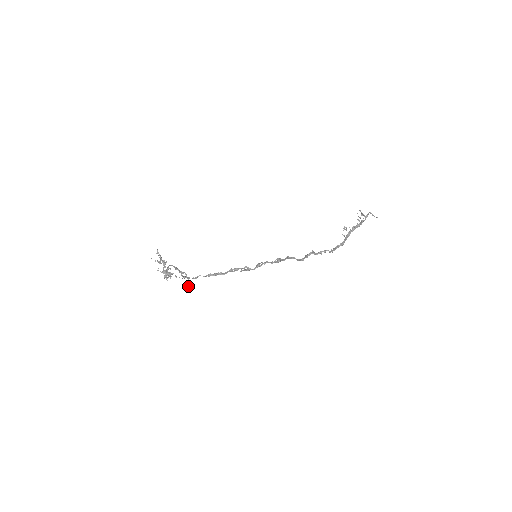
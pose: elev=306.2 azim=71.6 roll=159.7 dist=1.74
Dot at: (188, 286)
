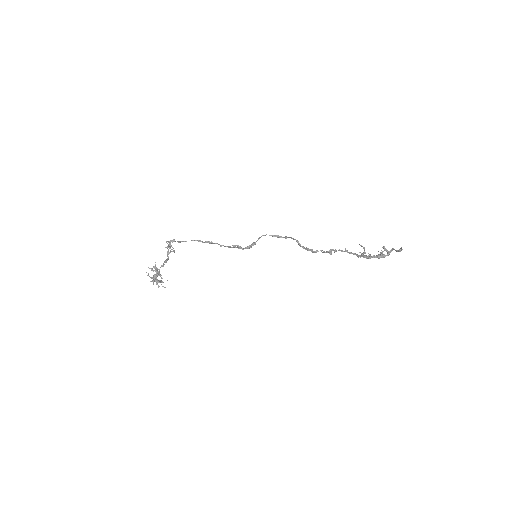
Dot at: (170, 250)
